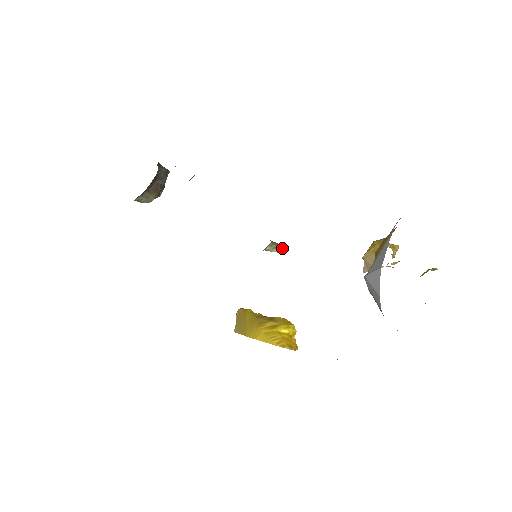
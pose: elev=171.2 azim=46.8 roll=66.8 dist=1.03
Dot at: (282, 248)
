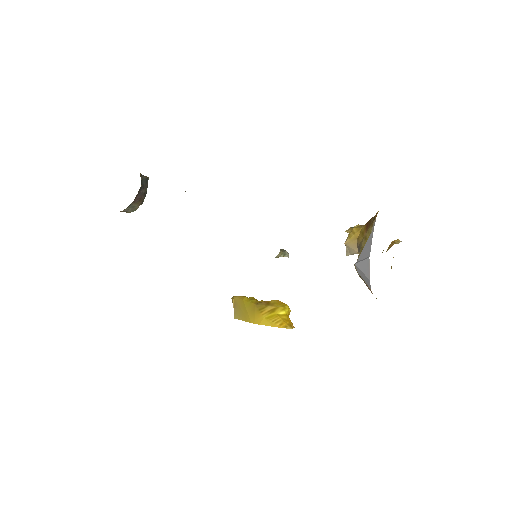
Dot at: (287, 252)
